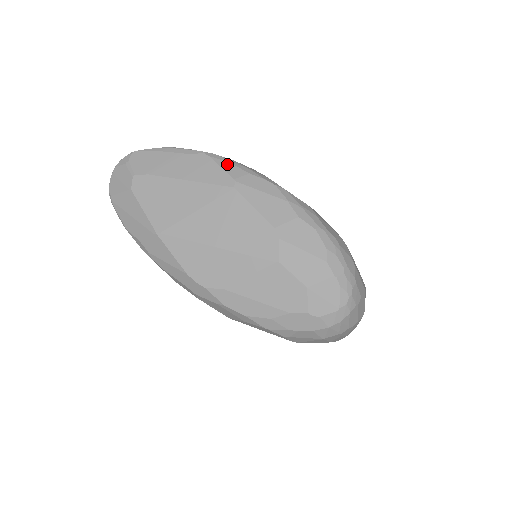
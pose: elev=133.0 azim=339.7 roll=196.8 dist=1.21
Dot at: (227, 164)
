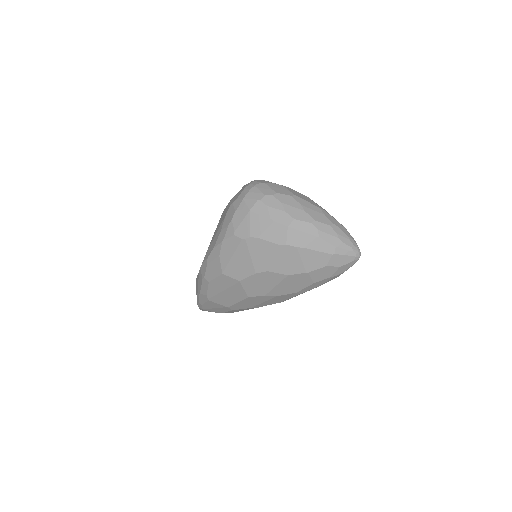
Dot at: occluded
